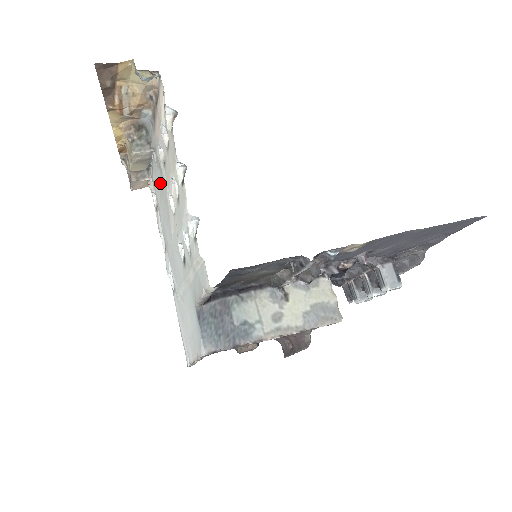
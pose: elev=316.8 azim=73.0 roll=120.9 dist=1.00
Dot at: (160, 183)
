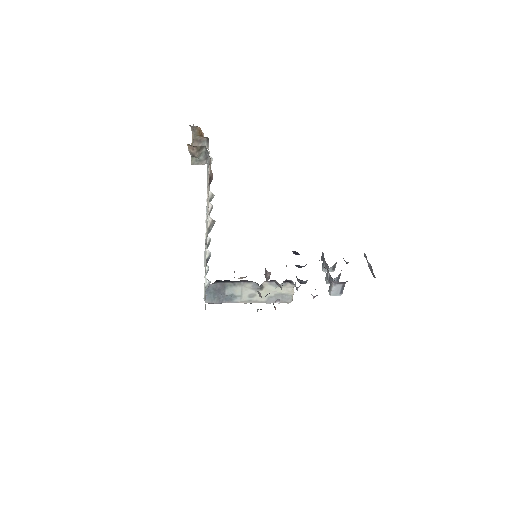
Dot at: occluded
